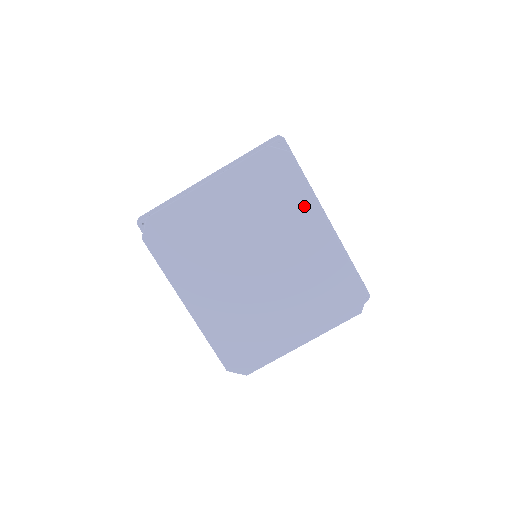
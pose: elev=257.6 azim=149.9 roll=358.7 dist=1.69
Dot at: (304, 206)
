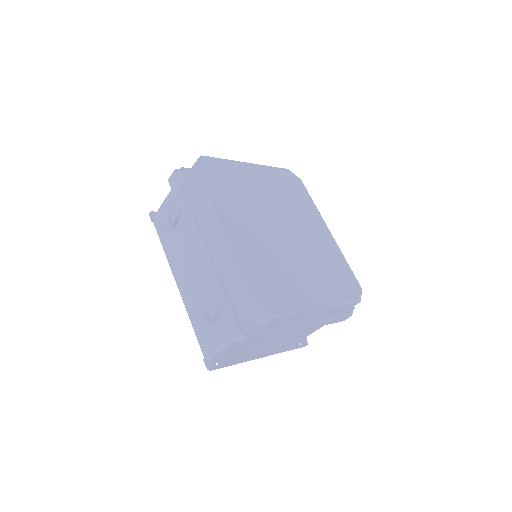
Dot at: (312, 211)
